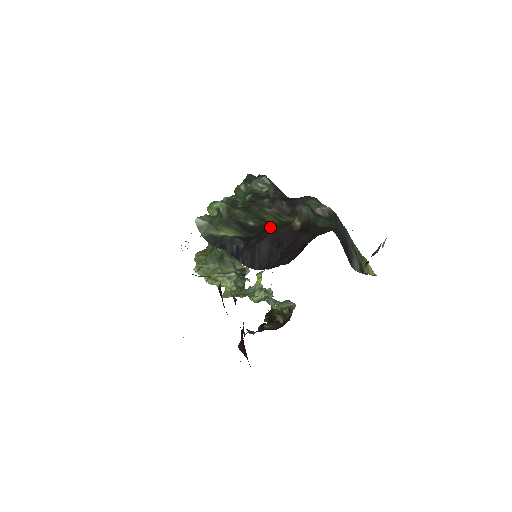
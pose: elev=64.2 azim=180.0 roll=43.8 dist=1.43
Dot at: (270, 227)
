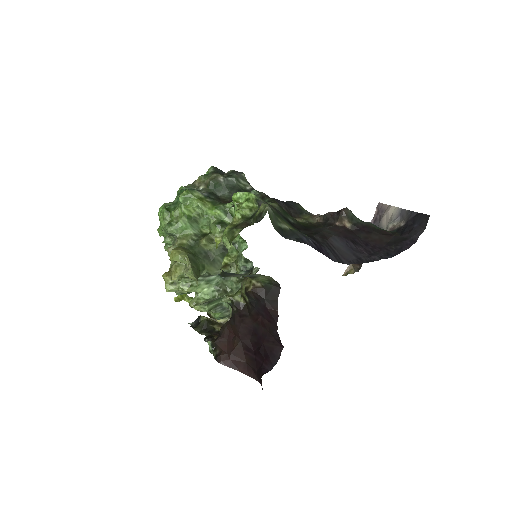
Dot at: (305, 226)
